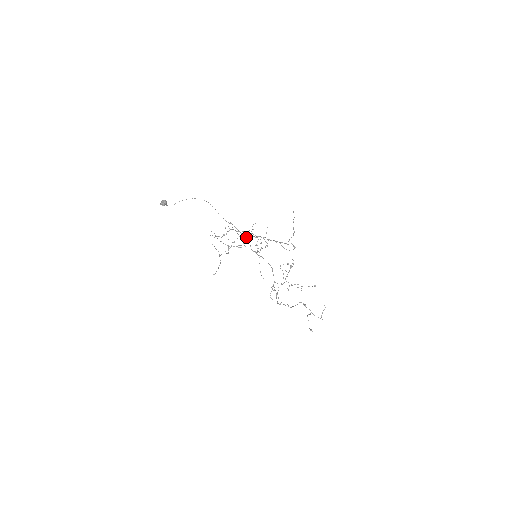
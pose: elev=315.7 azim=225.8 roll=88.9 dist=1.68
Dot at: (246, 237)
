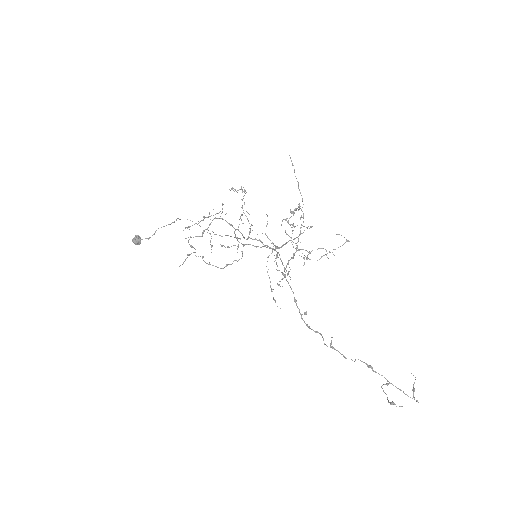
Dot at: (240, 238)
